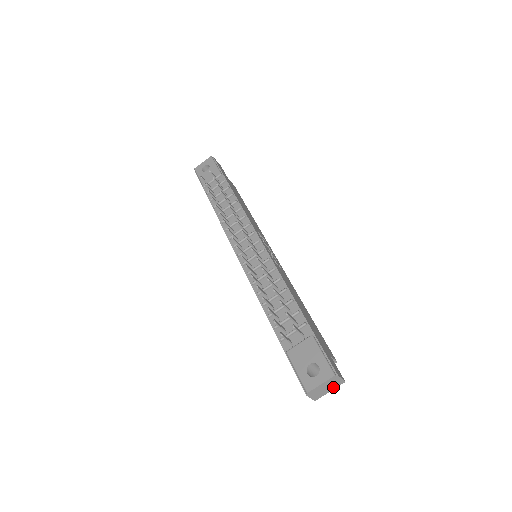
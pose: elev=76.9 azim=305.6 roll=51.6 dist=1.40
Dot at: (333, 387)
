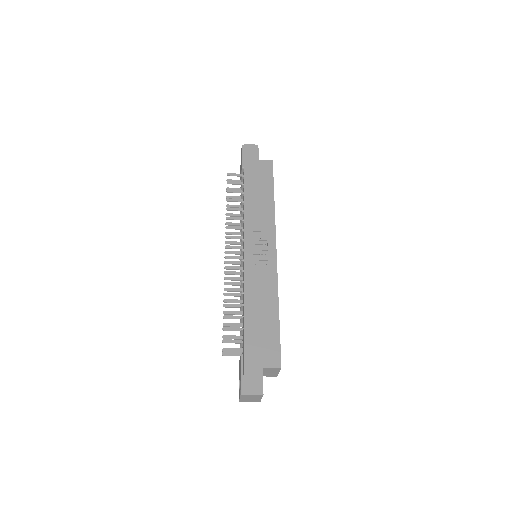
Dot at: (258, 397)
